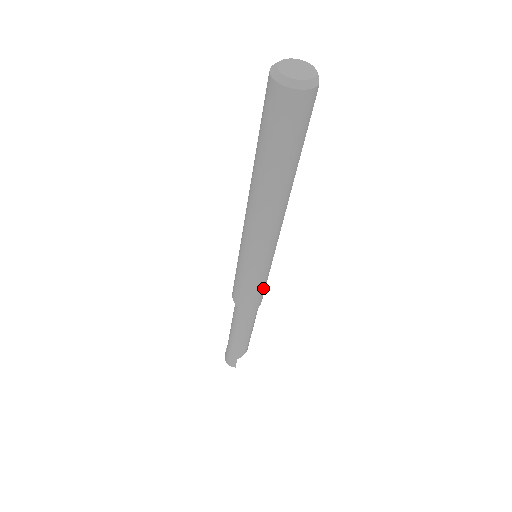
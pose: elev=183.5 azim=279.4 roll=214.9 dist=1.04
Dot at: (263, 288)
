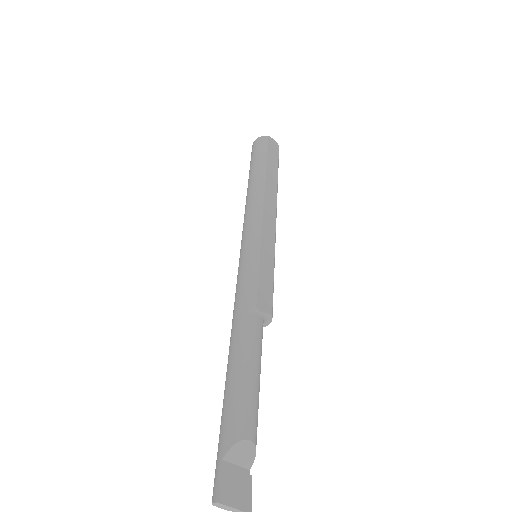
Dot at: (253, 276)
